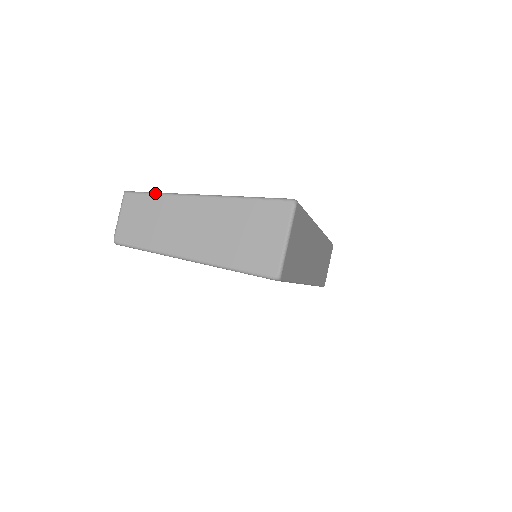
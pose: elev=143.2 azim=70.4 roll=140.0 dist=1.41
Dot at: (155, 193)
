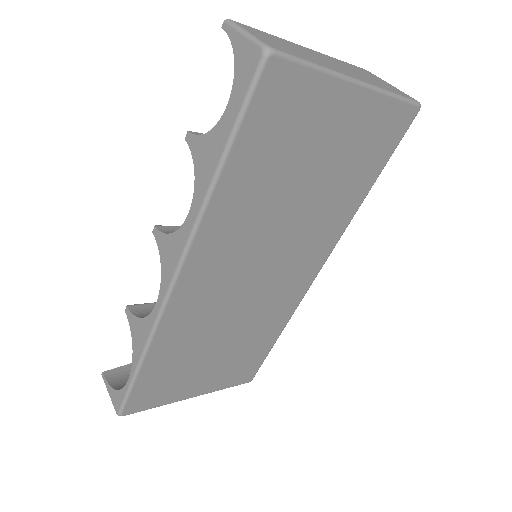
Dot at: (263, 32)
